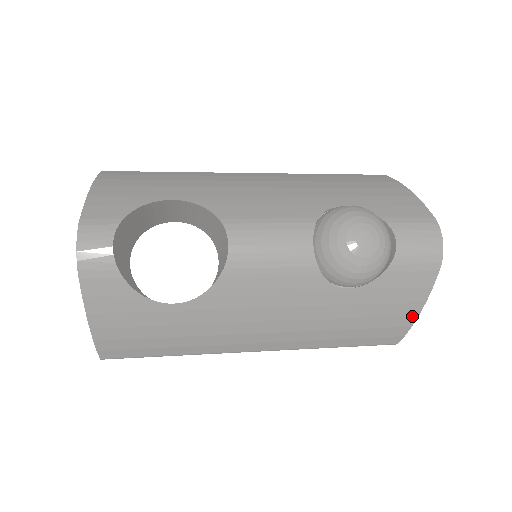
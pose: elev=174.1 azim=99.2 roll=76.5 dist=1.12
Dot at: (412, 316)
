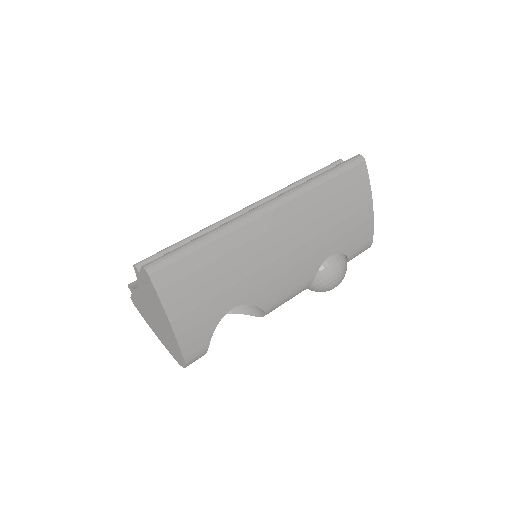
Dot at: occluded
